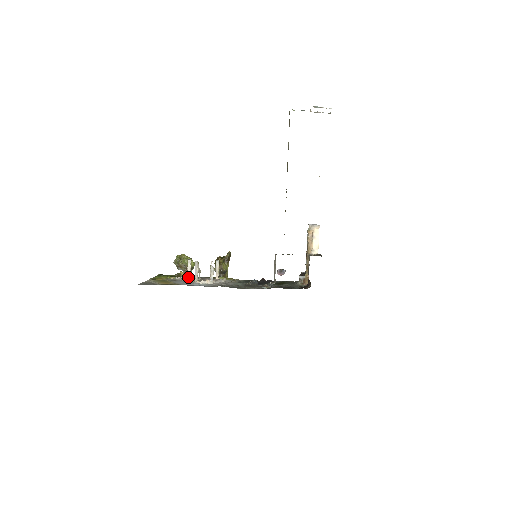
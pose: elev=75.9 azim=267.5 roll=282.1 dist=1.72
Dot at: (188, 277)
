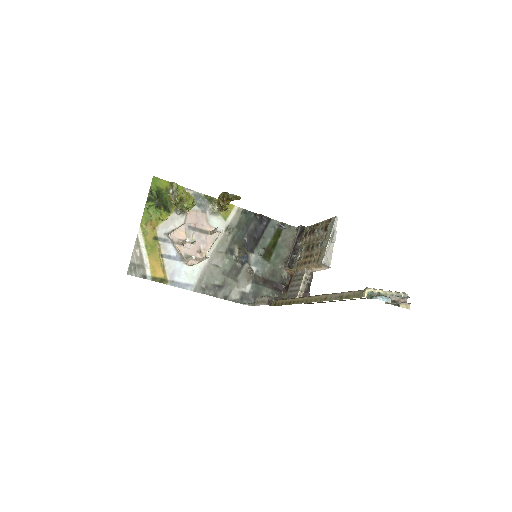
Dot at: (181, 245)
